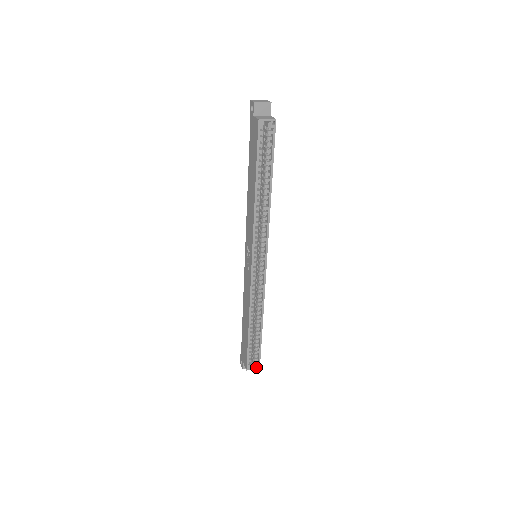
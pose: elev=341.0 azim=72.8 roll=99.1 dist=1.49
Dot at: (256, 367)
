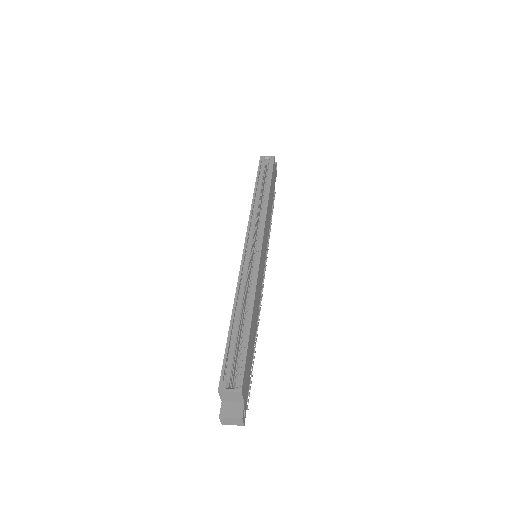
Dot at: (235, 389)
